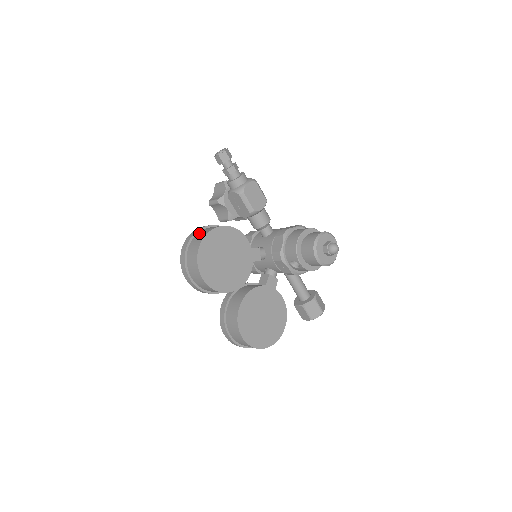
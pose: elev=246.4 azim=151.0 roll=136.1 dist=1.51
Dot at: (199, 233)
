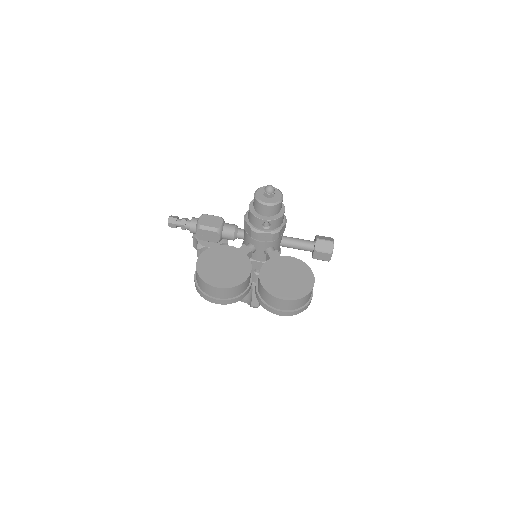
Dot at: occluded
